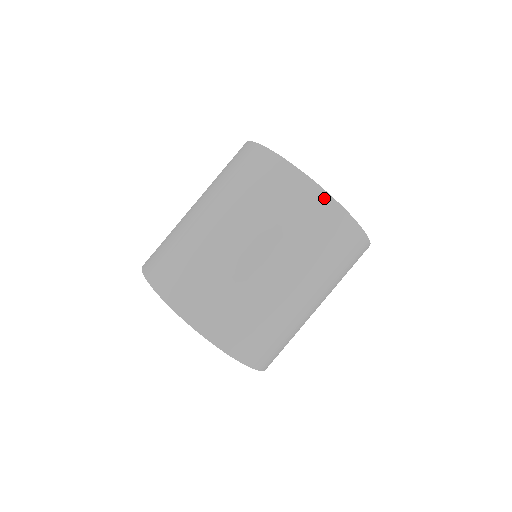
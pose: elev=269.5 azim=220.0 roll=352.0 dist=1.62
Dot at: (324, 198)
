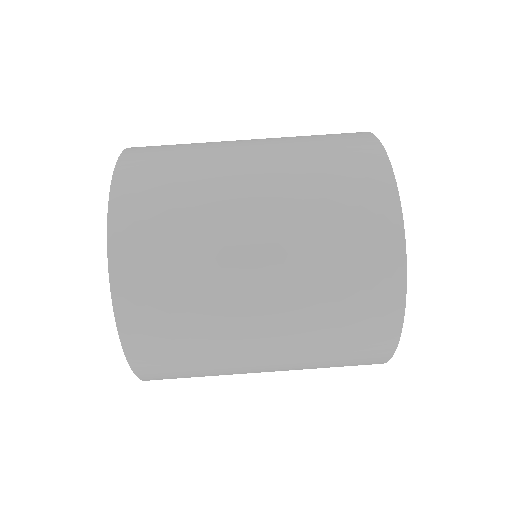
Dot at: (378, 154)
